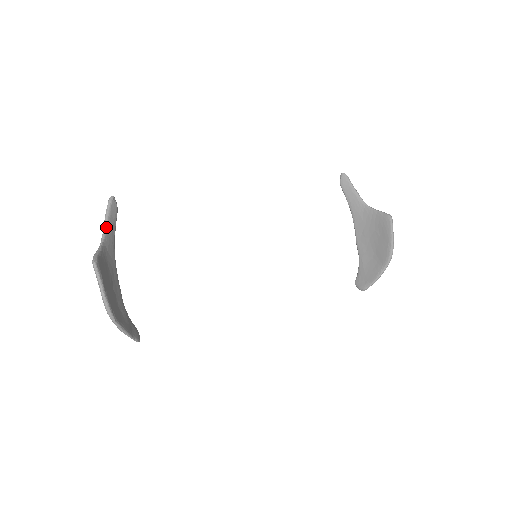
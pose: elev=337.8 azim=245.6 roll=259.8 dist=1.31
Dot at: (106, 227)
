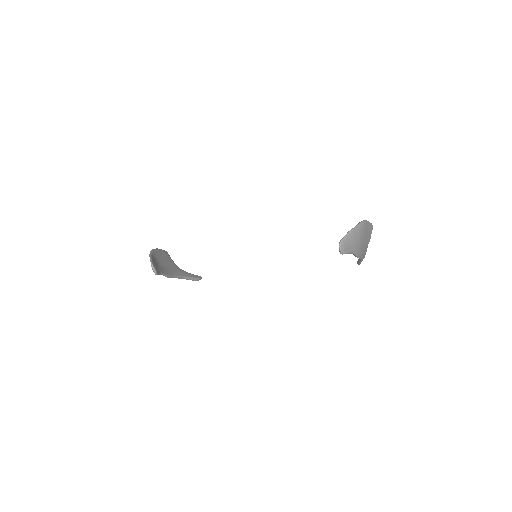
Dot at: (186, 272)
